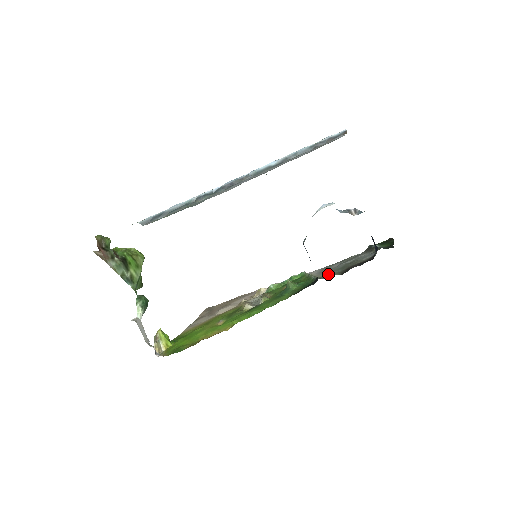
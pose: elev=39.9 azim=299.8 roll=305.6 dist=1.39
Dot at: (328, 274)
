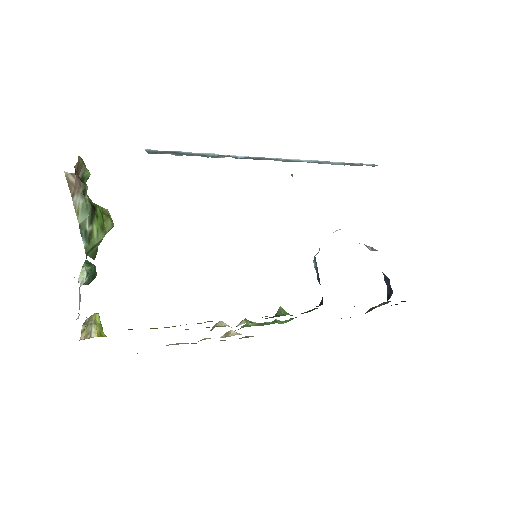
Dot at: occluded
